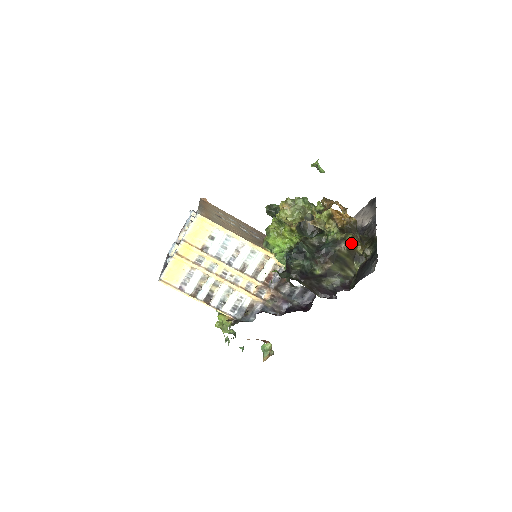
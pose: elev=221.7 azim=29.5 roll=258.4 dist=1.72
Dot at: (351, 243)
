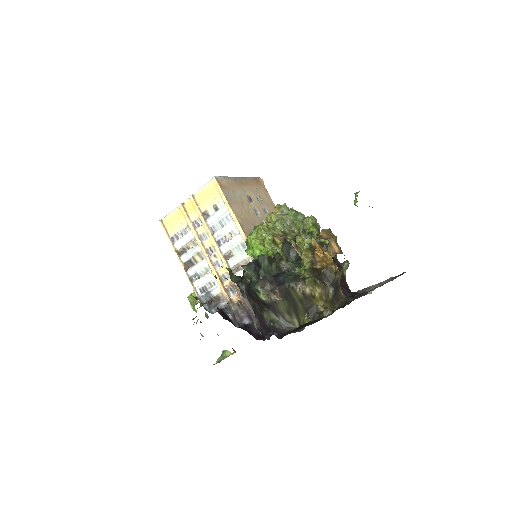
Dot at: (310, 289)
